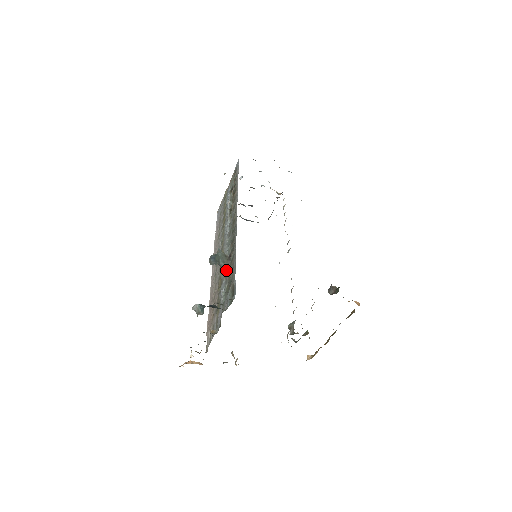
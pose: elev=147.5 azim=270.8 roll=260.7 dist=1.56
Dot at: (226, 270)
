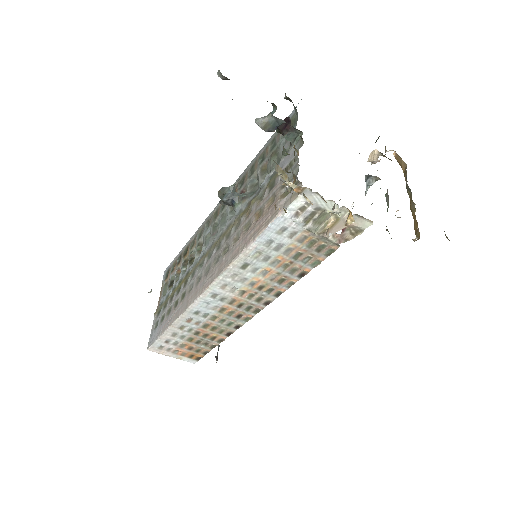
Dot at: (248, 193)
